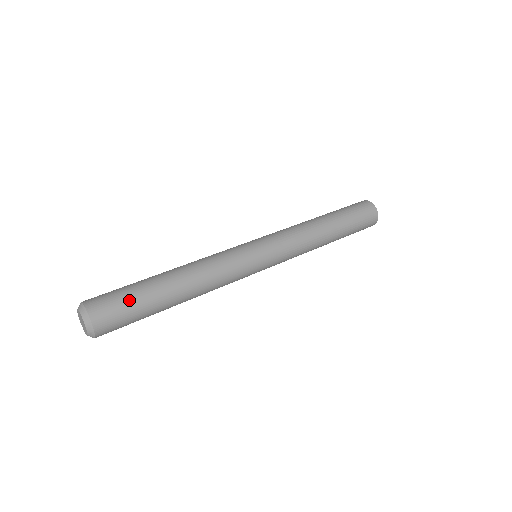
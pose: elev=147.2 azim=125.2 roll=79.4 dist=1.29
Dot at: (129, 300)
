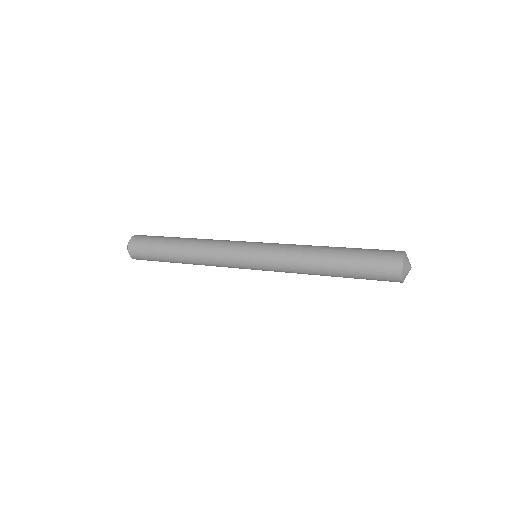
Dot at: (159, 236)
